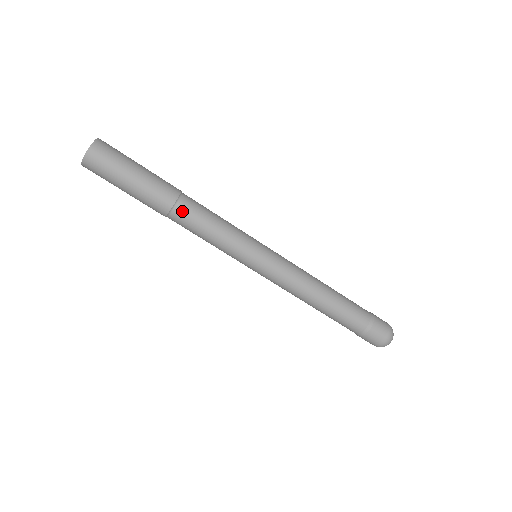
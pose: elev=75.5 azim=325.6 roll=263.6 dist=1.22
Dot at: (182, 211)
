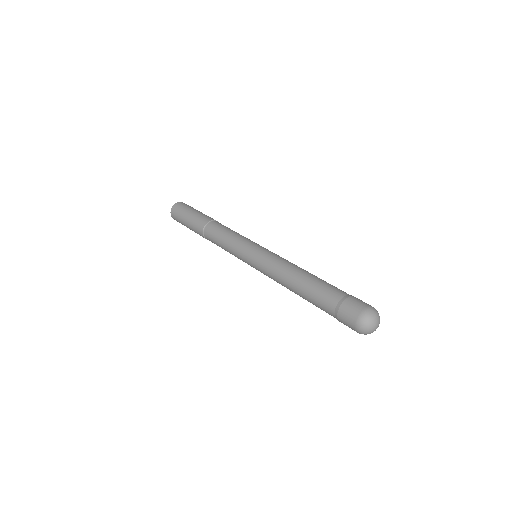
Dot at: (213, 224)
